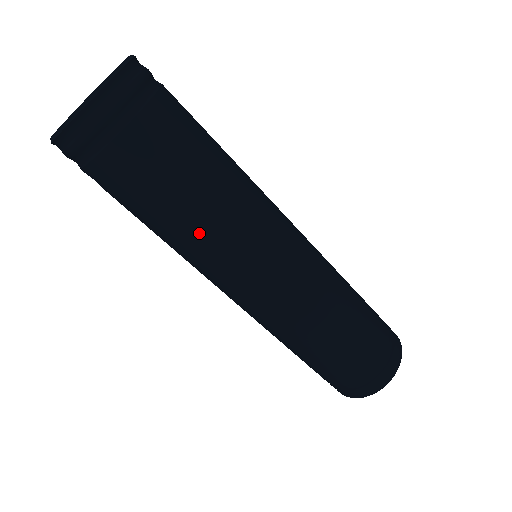
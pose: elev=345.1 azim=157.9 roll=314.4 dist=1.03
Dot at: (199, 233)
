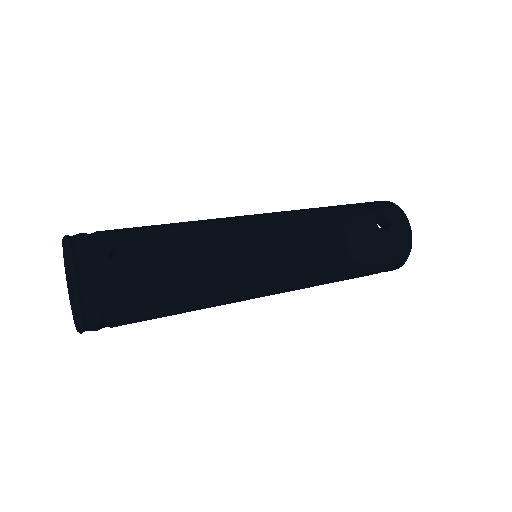
Dot at: occluded
